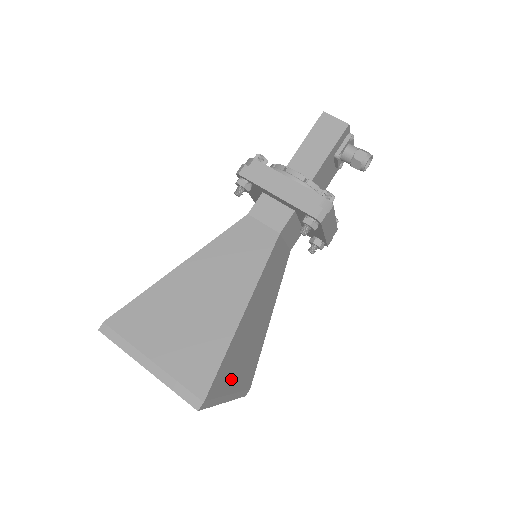
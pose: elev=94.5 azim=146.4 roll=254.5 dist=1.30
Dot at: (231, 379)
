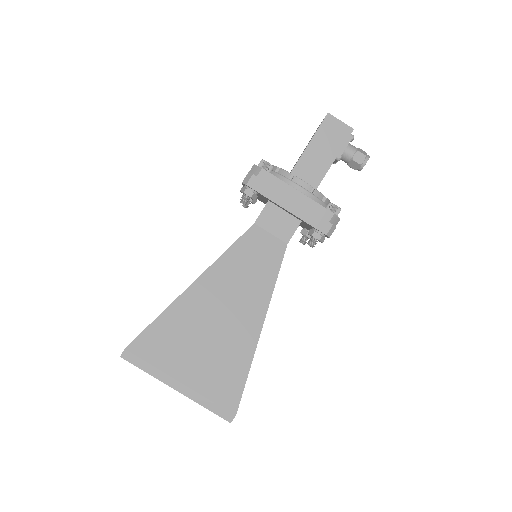
Dot at: occluded
